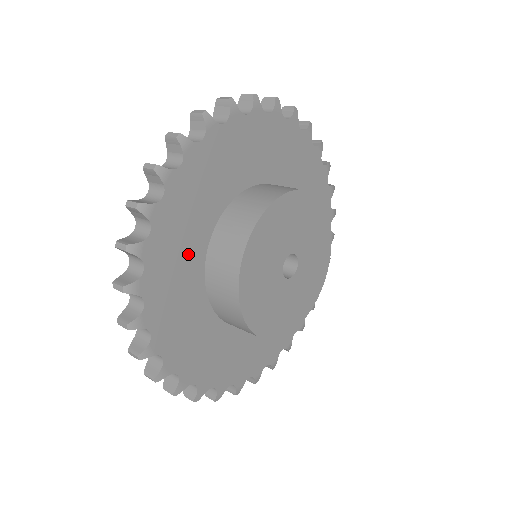
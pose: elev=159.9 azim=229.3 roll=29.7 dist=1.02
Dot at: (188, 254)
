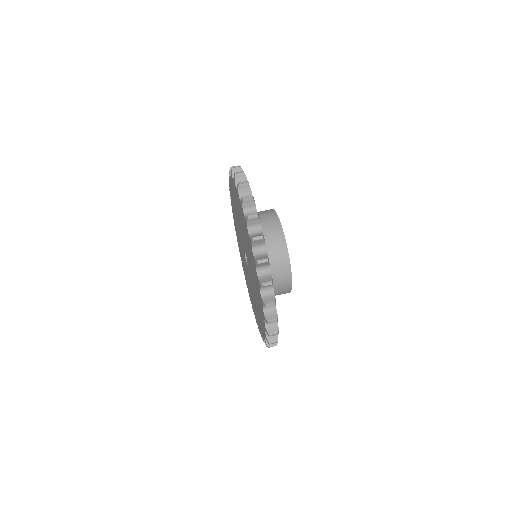
Dot at: occluded
